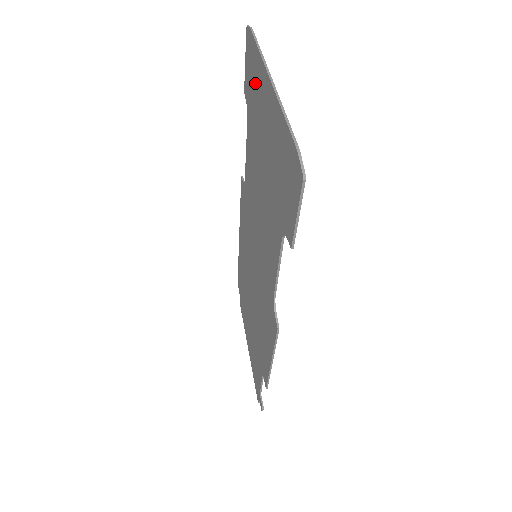
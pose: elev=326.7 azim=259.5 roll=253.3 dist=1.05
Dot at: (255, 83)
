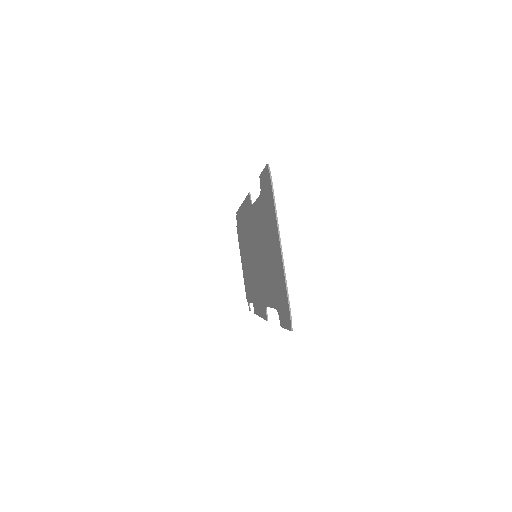
Dot at: (269, 209)
